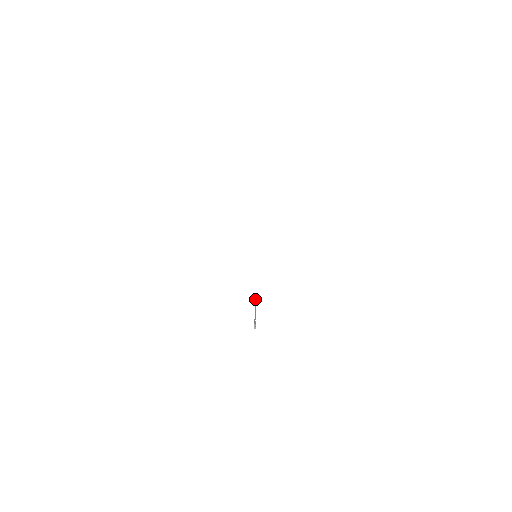
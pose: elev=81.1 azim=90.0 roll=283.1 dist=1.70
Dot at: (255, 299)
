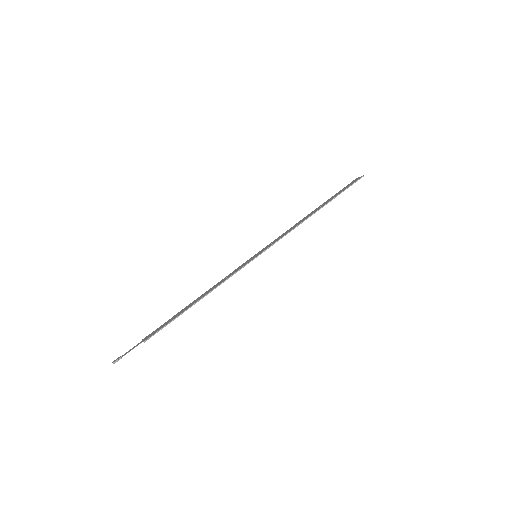
Dot at: (150, 337)
